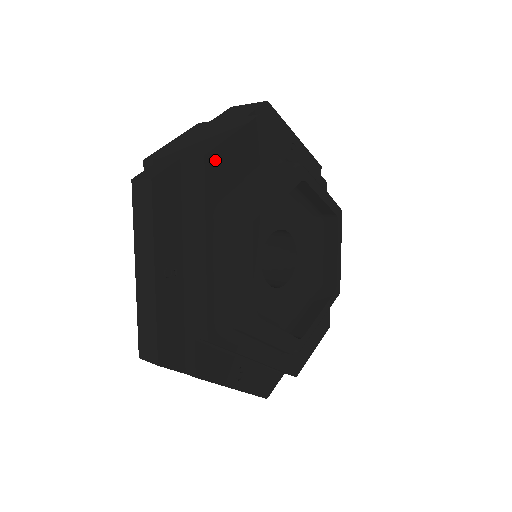
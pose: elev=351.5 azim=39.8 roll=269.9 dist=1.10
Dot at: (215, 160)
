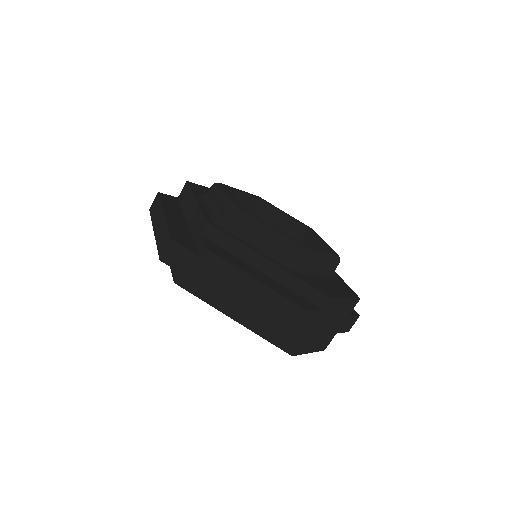
Dot at: (195, 185)
